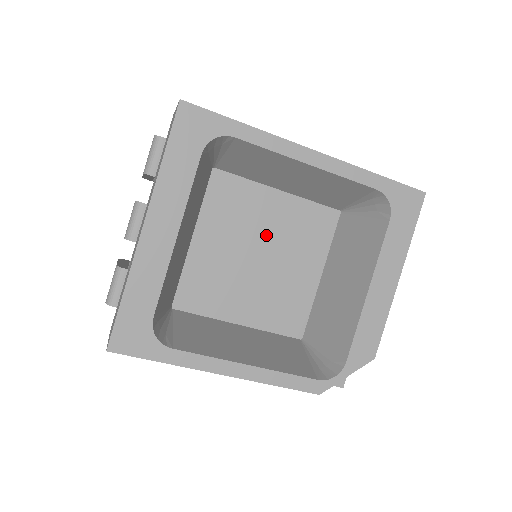
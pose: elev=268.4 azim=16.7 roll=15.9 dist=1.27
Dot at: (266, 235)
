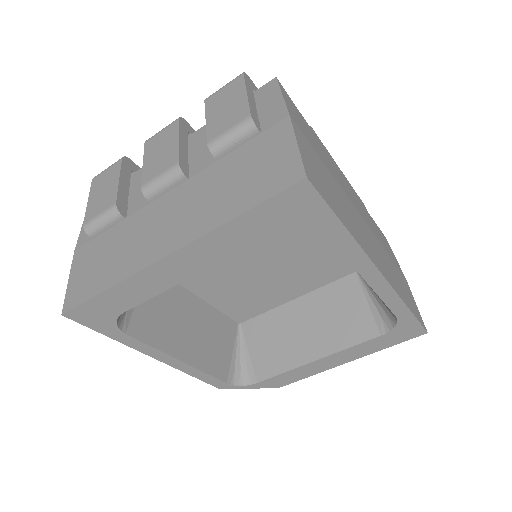
Dot at: (279, 255)
